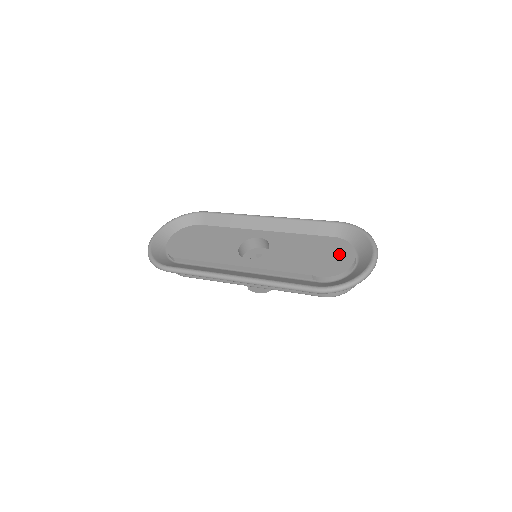
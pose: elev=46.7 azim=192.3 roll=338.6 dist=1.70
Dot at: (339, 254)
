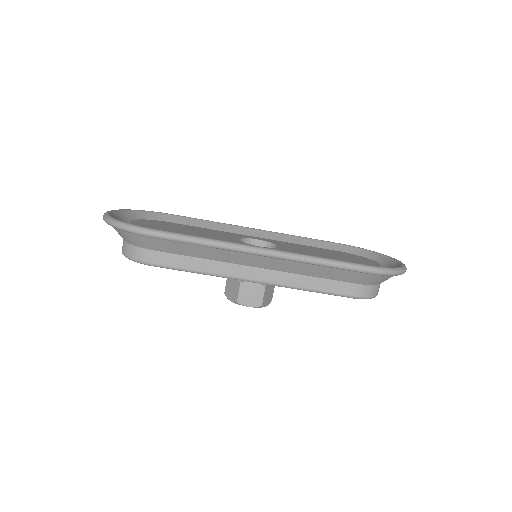
Dot at: (359, 259)
